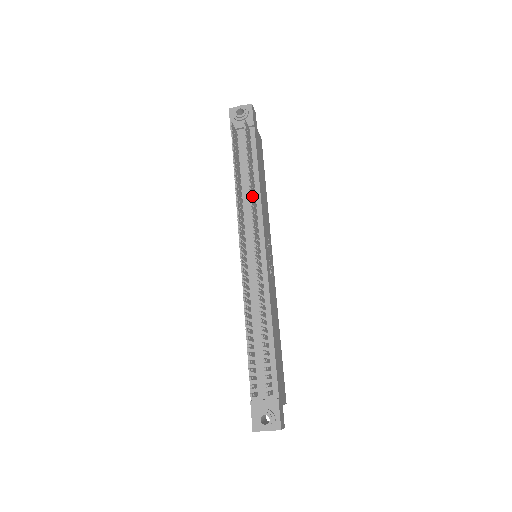
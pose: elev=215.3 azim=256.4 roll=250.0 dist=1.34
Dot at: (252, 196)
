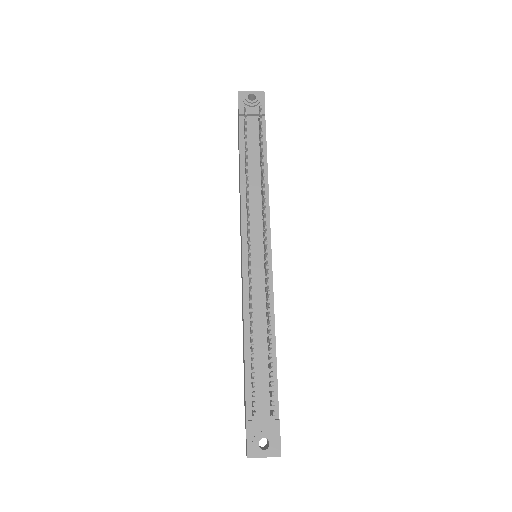
Dot at: (262, 188)
